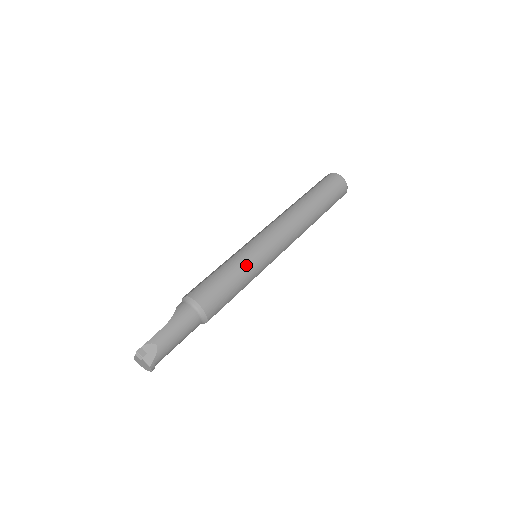
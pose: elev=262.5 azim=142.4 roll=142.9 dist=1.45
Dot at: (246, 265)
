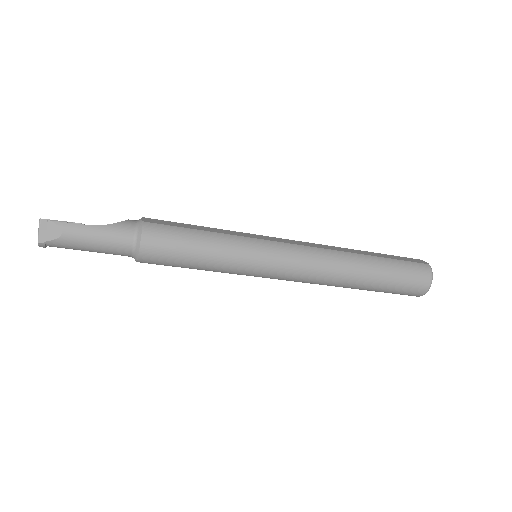
Dot at: (229, 256)
